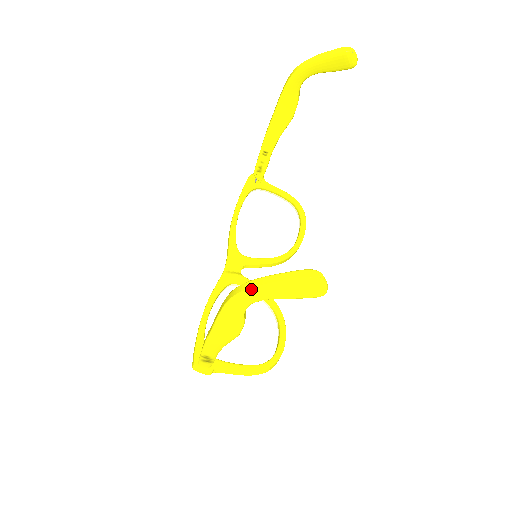
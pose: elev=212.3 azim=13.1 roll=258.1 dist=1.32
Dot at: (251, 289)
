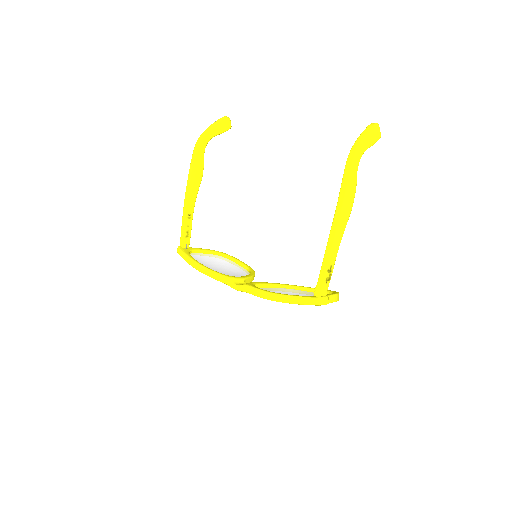
Dot at: (360, 143)
